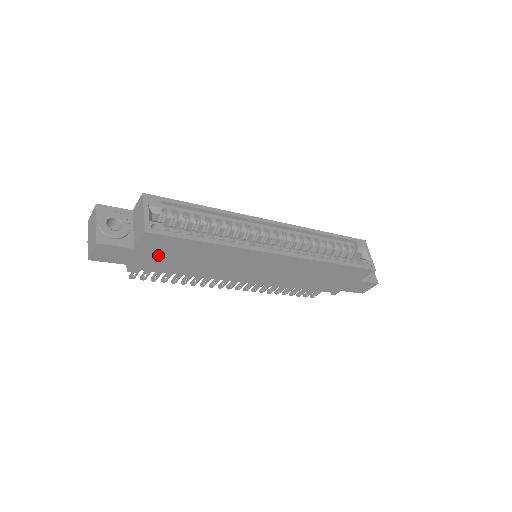
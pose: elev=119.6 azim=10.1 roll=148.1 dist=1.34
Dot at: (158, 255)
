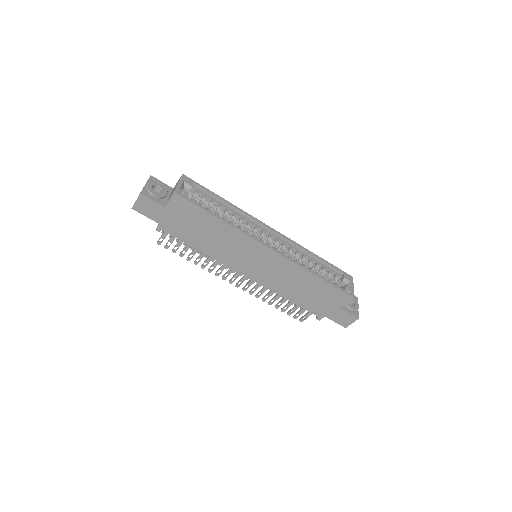
Dot at: (180, 219)
